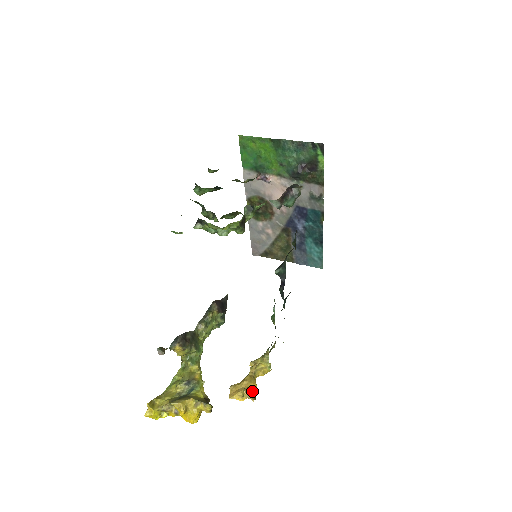
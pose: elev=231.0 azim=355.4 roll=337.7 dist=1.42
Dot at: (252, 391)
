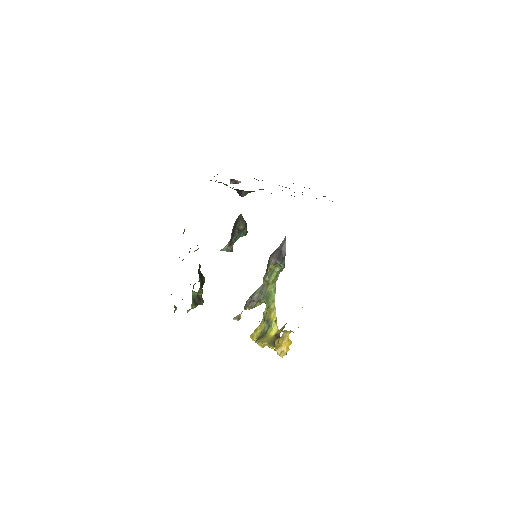
Dot at: (284, 348)
